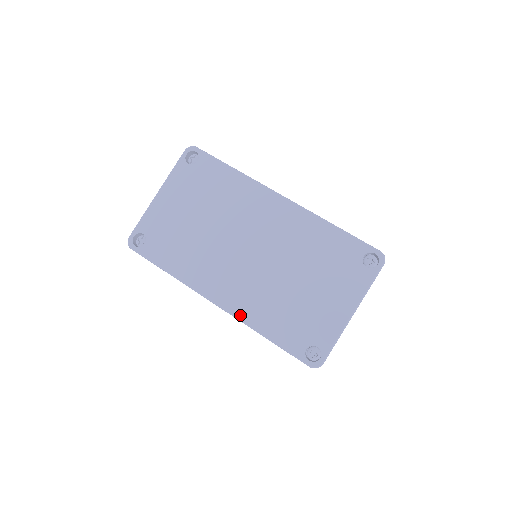
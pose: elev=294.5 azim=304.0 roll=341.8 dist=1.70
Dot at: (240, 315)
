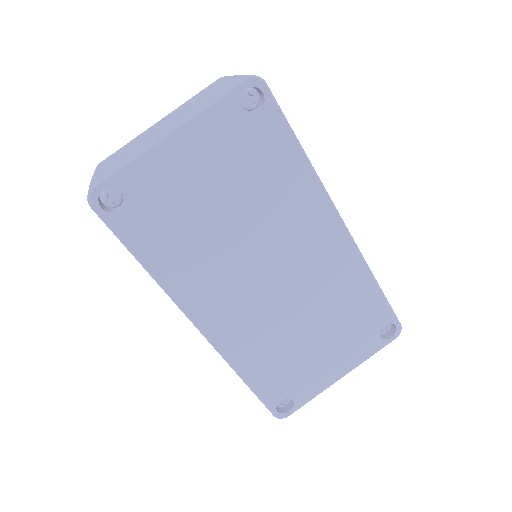
Dot at: (224, 350)
